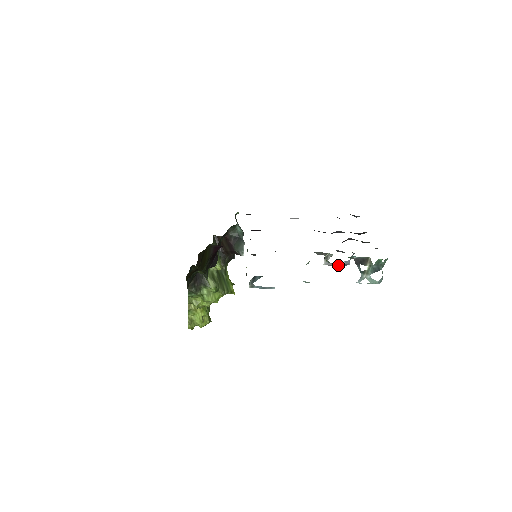
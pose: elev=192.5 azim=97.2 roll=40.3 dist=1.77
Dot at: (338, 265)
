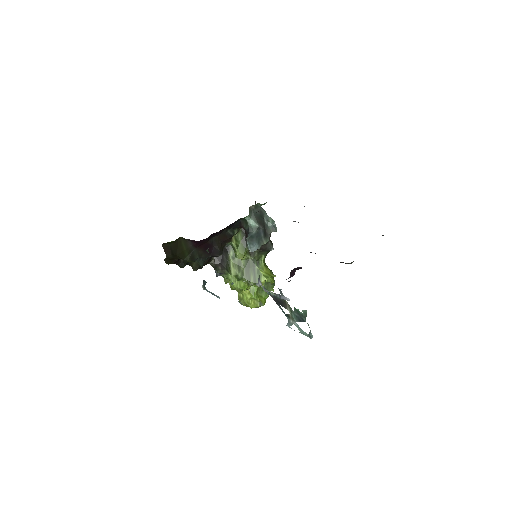
Dot at: occluded
